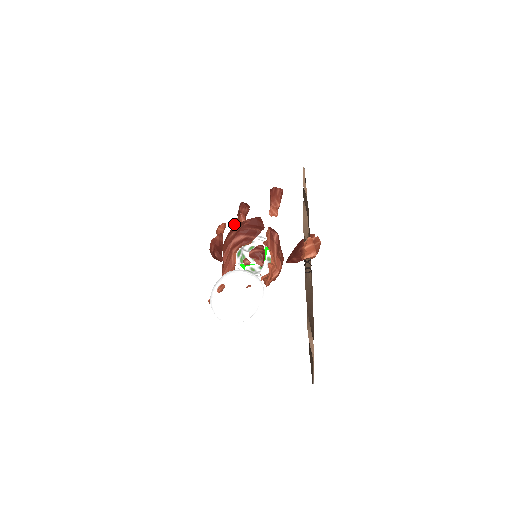
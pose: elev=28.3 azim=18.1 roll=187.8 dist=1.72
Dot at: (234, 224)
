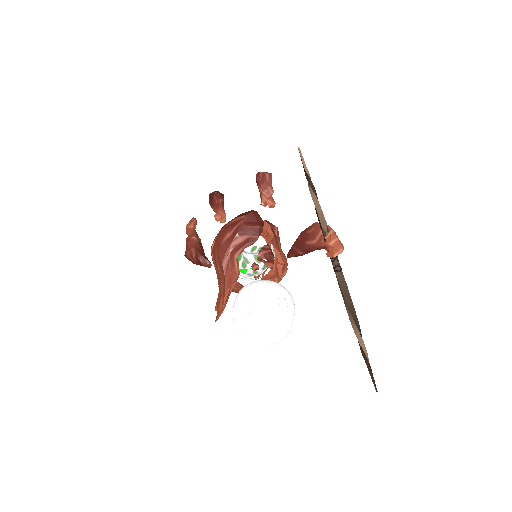
Dot at: (216, 220)
